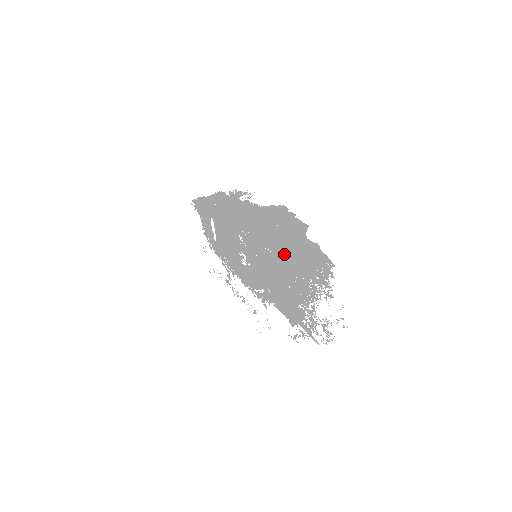
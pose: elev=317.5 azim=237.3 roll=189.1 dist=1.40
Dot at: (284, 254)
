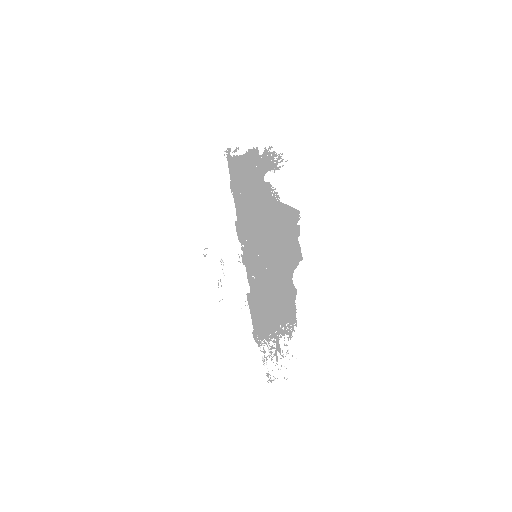
Dot at: (263, 294)
